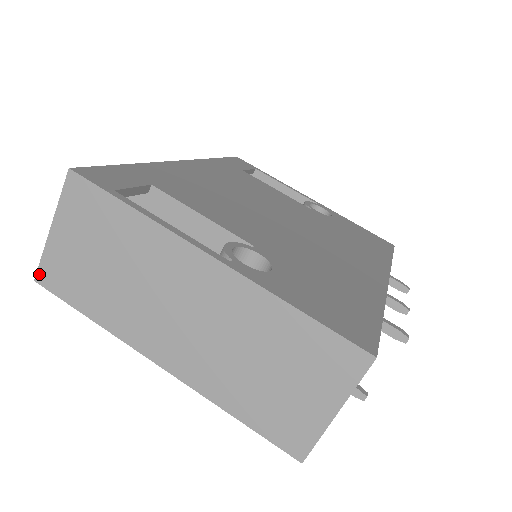
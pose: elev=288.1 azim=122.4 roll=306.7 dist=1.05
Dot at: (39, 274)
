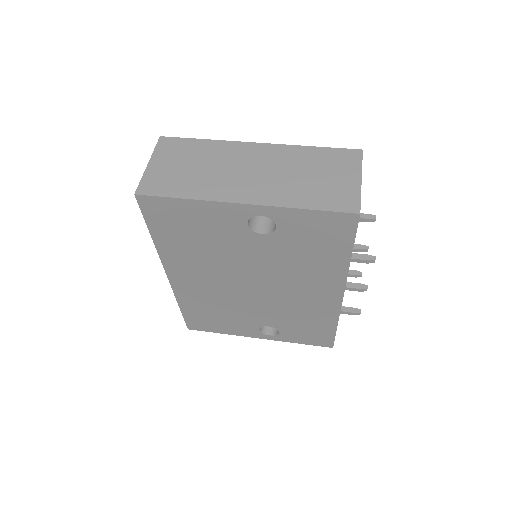
Dot at: (139, 189)
